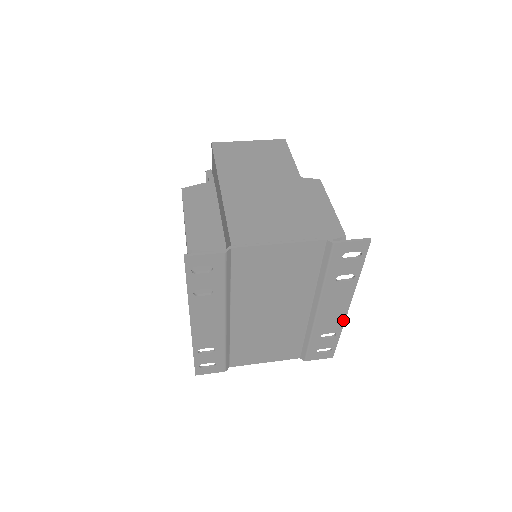
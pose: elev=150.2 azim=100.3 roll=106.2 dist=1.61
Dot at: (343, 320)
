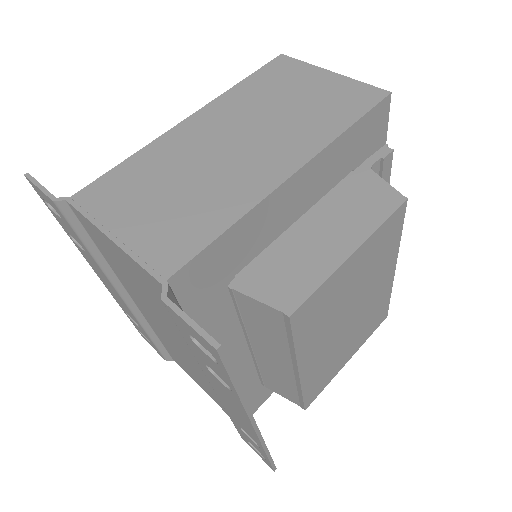
Dot at: (258, 438)
